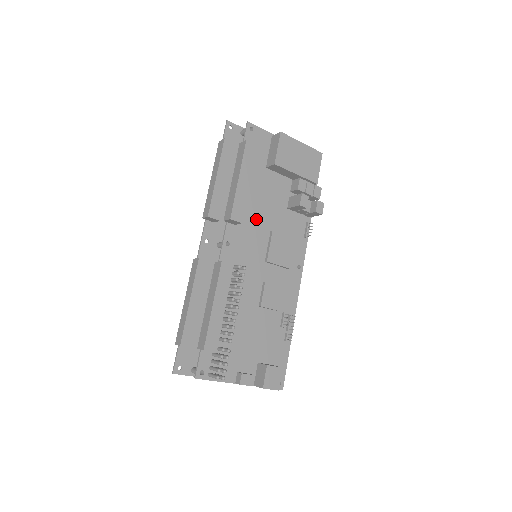
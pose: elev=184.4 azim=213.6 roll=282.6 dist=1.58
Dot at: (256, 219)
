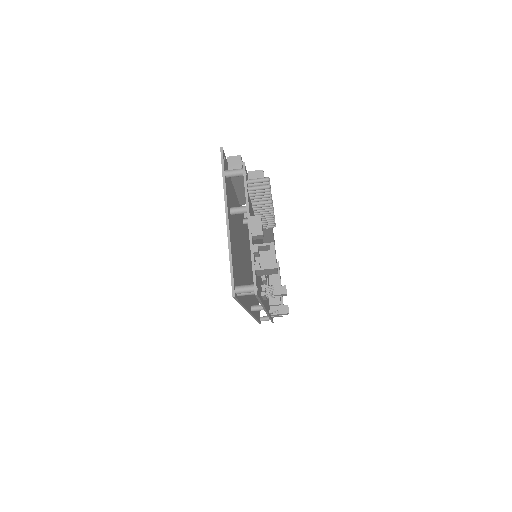
Dot at: occluded
